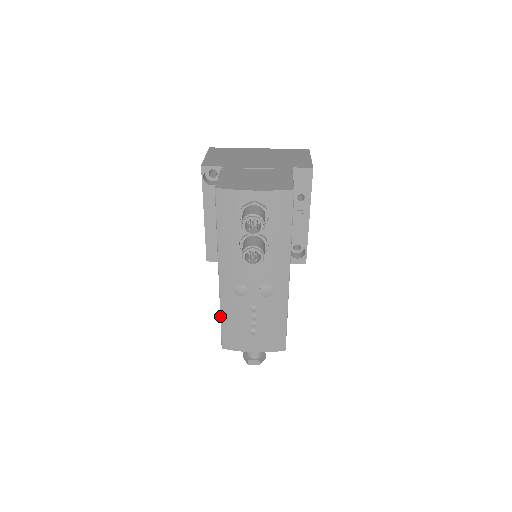
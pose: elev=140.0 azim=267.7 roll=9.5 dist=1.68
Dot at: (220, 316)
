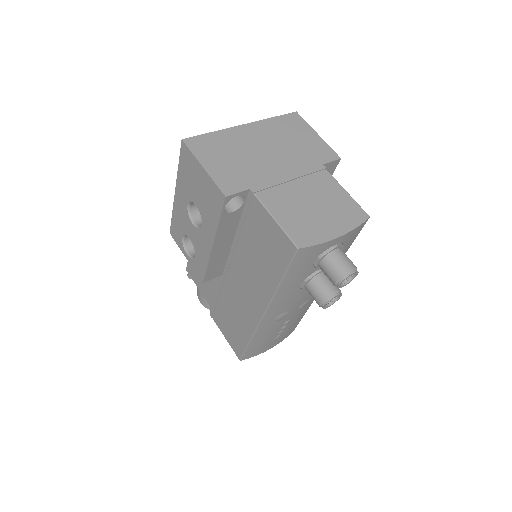
Dot at: (249, 342)
